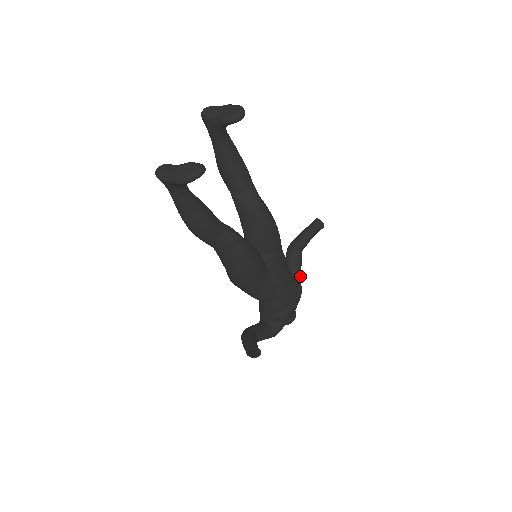
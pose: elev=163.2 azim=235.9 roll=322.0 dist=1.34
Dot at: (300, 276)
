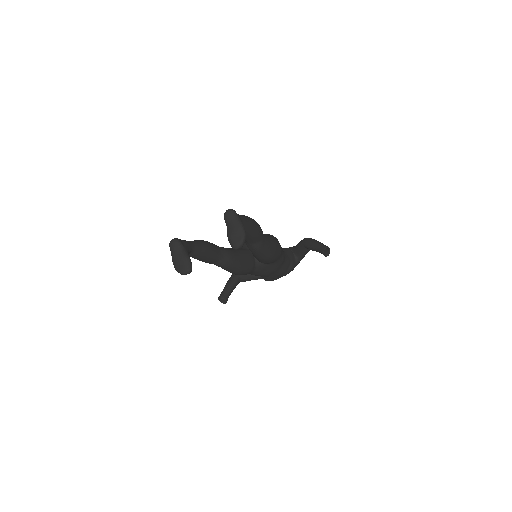
Dot at: (302, 257)
